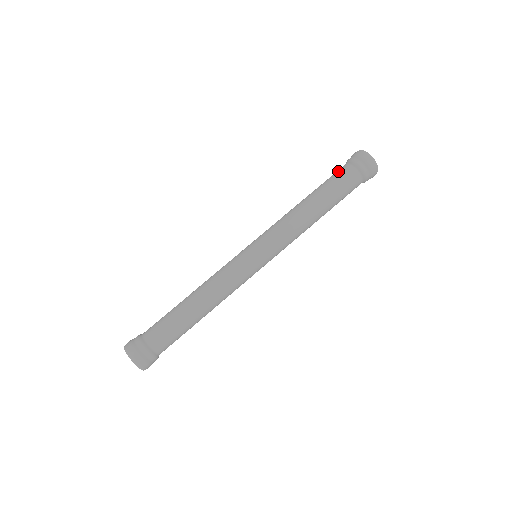
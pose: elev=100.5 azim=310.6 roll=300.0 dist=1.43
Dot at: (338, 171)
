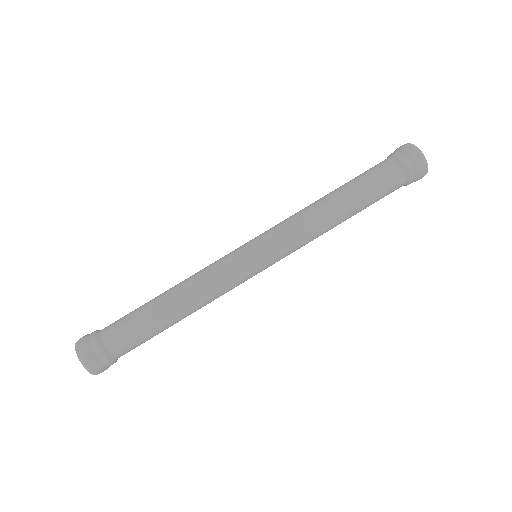
Dot at: occluded
